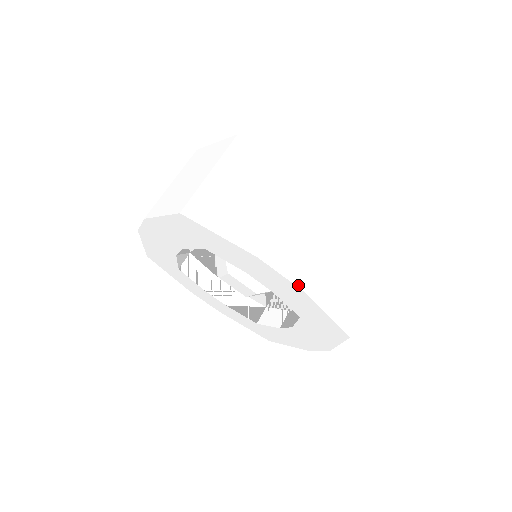
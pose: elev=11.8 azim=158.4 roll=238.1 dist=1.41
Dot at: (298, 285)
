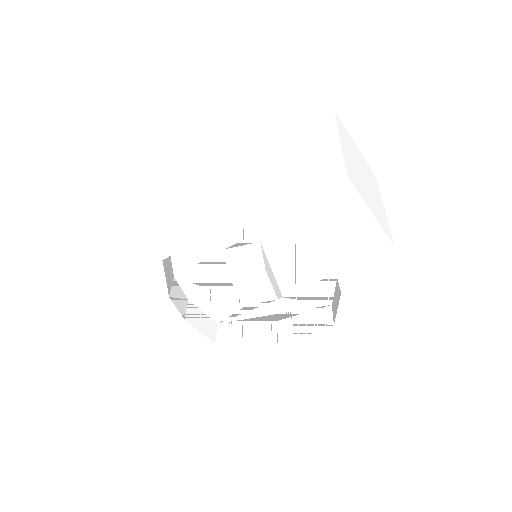
Dot at: occluded
